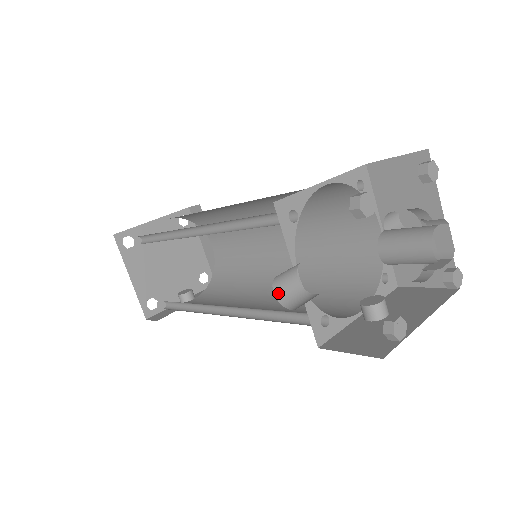
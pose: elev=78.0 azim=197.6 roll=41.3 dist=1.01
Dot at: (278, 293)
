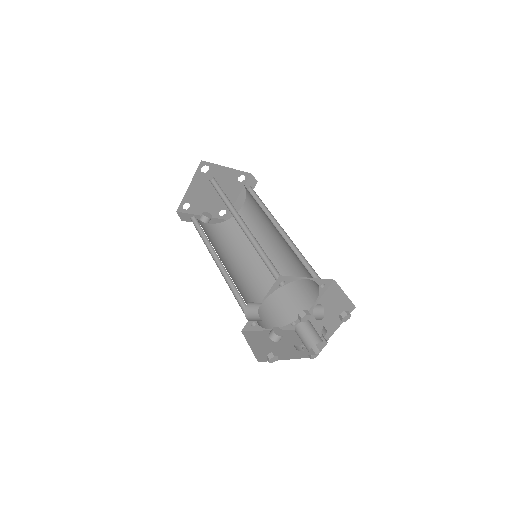
Dot at: (247, 306)
